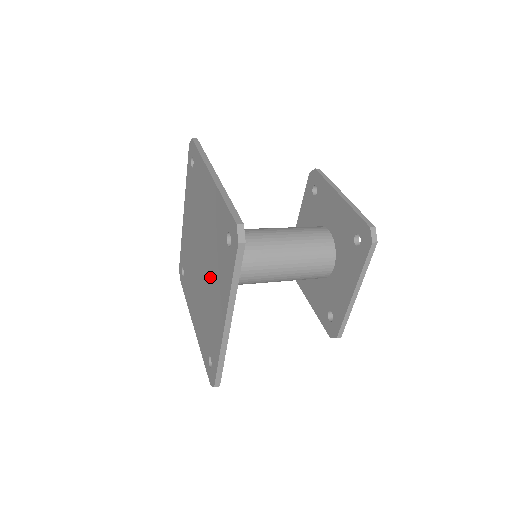
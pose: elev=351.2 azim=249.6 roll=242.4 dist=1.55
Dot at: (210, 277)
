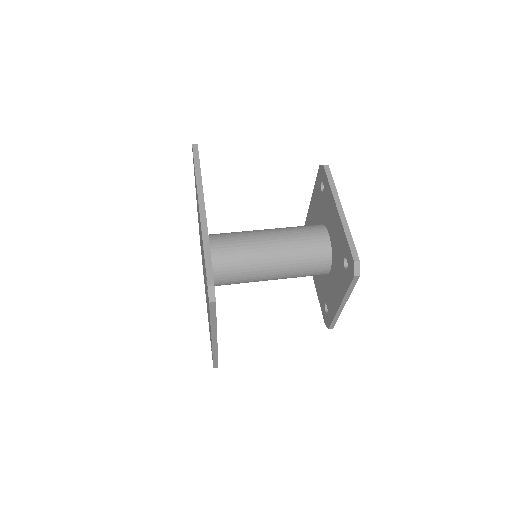
Dot at: occluded
